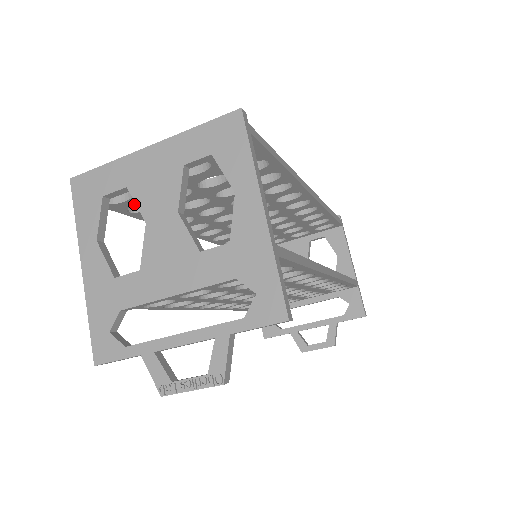
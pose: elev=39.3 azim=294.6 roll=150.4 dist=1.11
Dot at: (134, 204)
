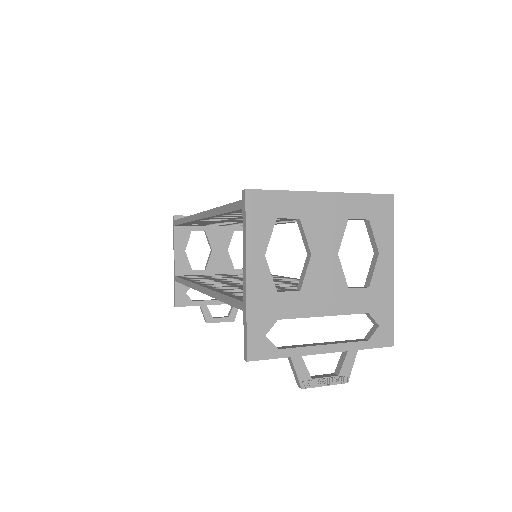
Dot at: occluded
